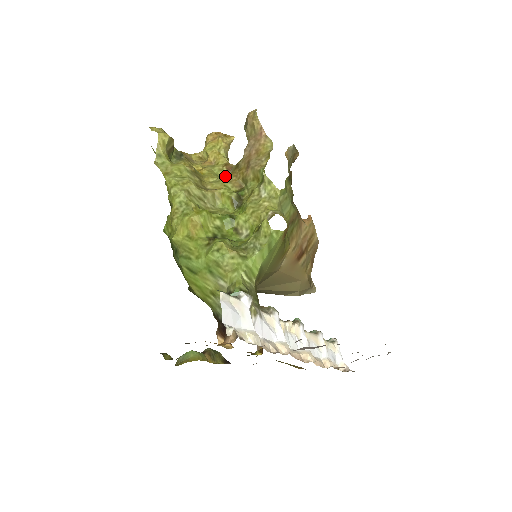
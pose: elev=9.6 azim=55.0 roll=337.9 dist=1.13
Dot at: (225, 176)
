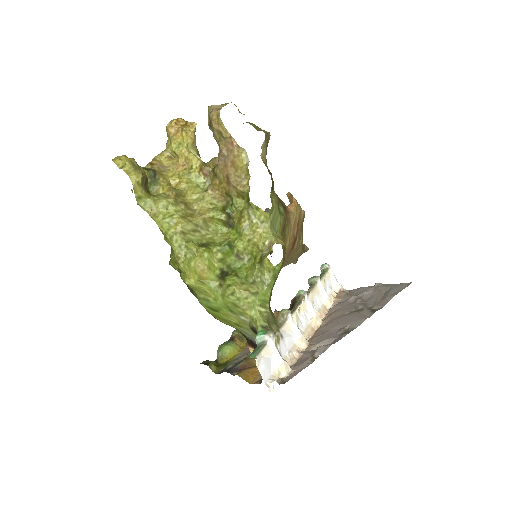
Dot at: (205, 184)
